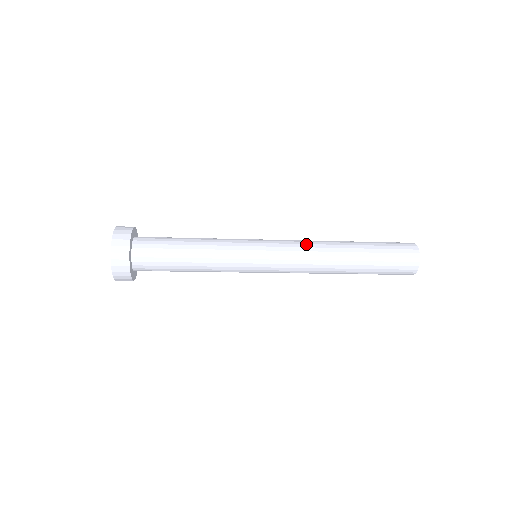
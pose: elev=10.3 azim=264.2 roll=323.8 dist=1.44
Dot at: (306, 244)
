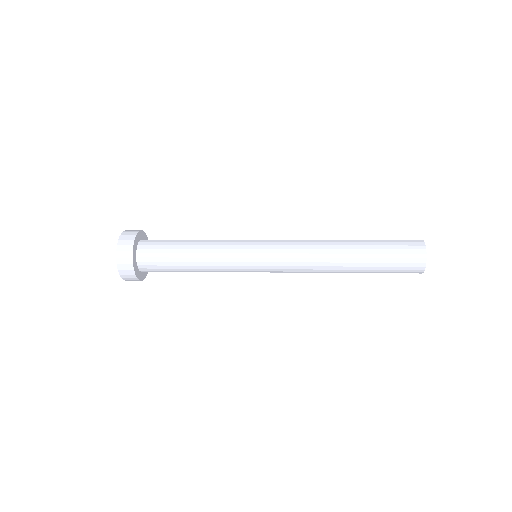
Dot at: occluded
